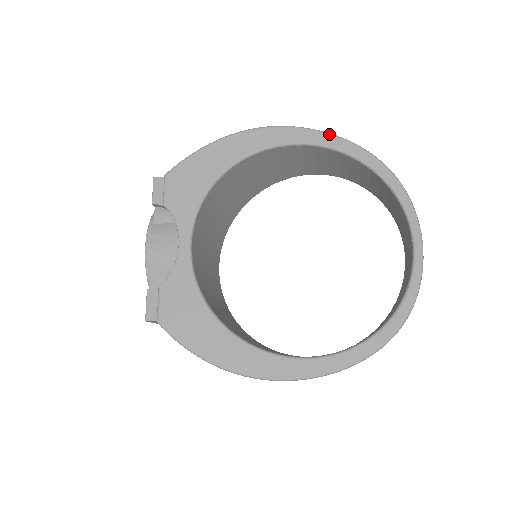
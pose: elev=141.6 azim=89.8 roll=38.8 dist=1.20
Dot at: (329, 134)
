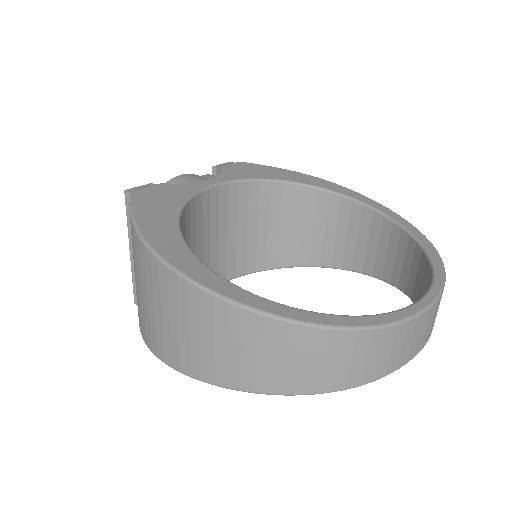
Dot at: occluded
